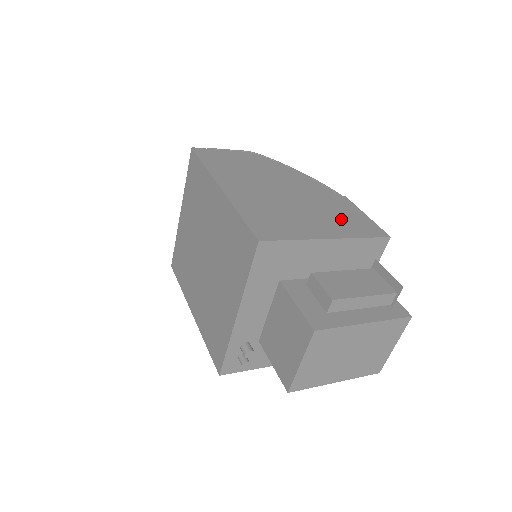
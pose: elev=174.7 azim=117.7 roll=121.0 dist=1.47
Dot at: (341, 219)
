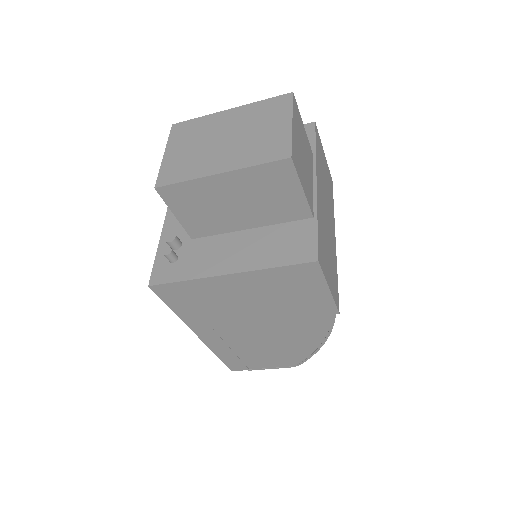
Dot at: occluded
